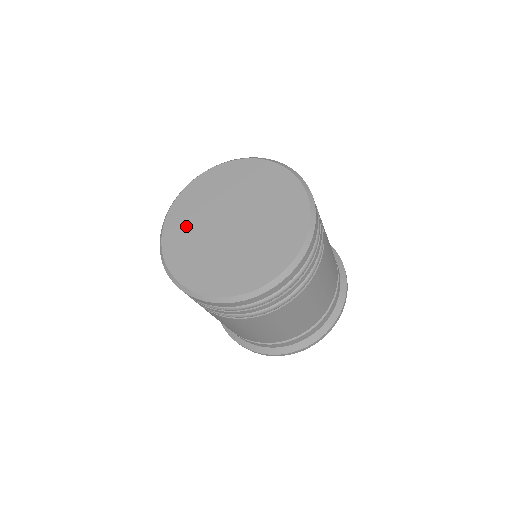
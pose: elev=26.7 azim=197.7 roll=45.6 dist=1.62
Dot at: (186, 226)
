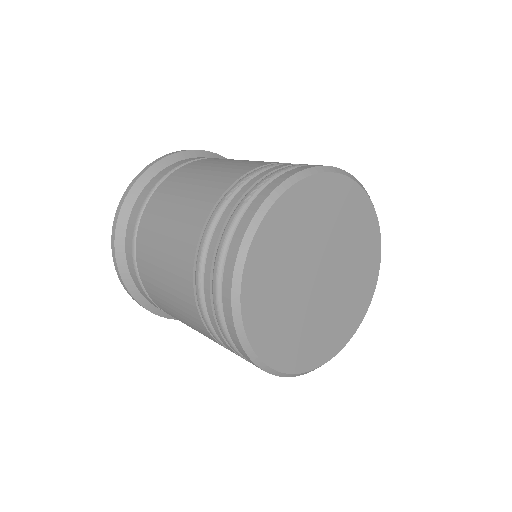
Dot at: (283, 329)
